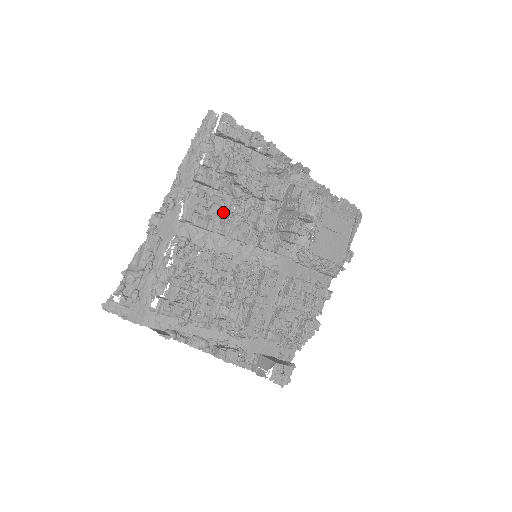
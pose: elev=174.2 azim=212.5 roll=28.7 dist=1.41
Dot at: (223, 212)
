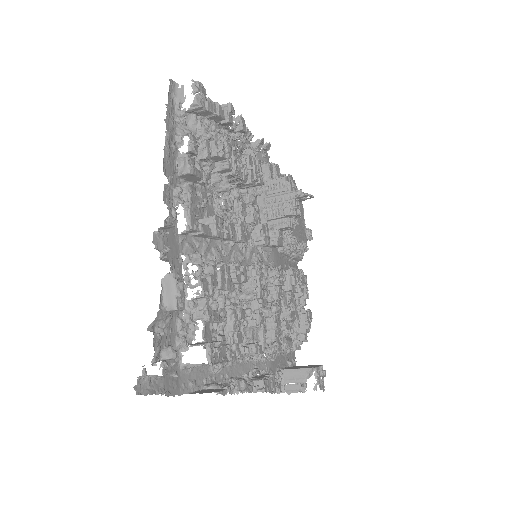
Dot at: (212, 212)
